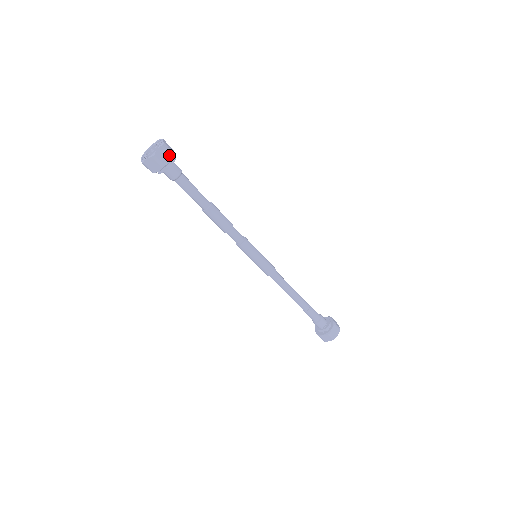
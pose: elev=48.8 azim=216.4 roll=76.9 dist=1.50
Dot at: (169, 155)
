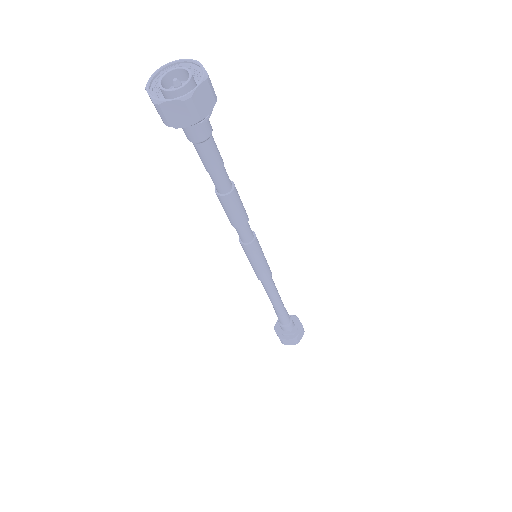
Dot at: (211, 100)
